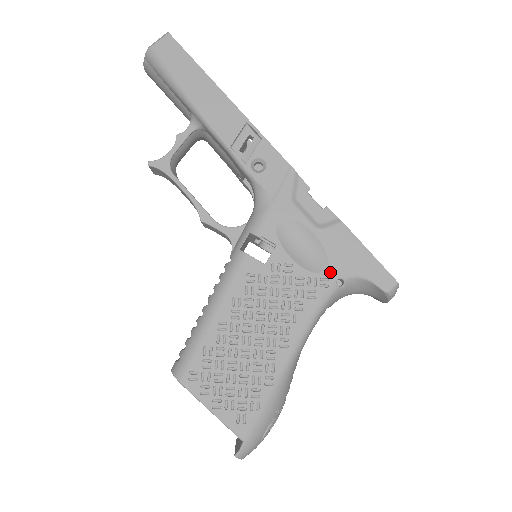
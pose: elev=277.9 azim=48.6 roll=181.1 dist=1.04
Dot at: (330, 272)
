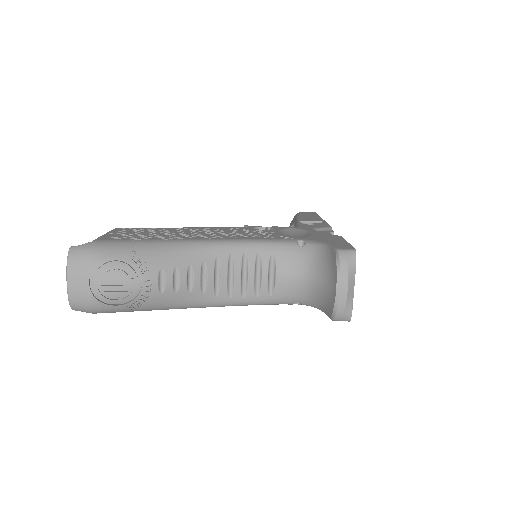
Dot at: (299, 238)
